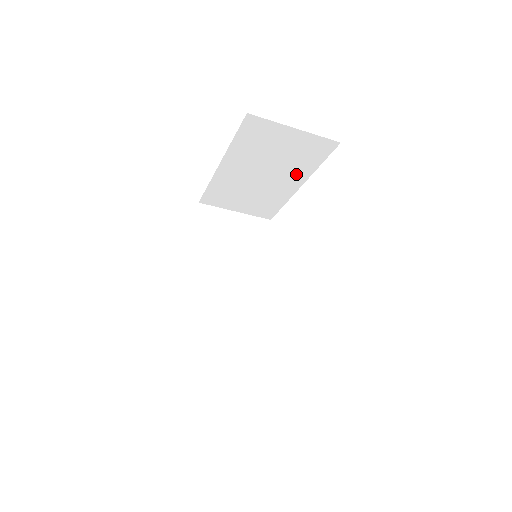
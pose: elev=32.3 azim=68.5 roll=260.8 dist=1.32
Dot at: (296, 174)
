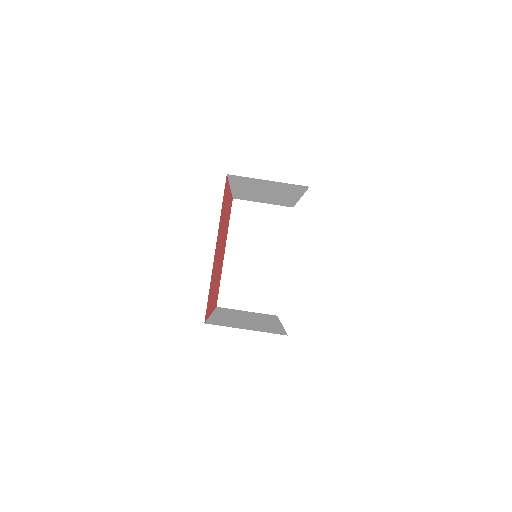
Dot at: (277, 248)
